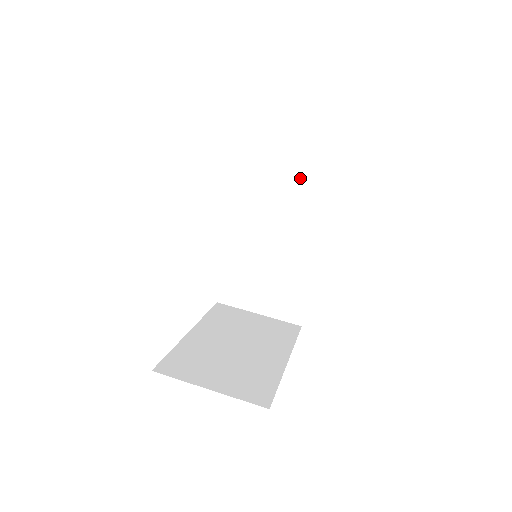
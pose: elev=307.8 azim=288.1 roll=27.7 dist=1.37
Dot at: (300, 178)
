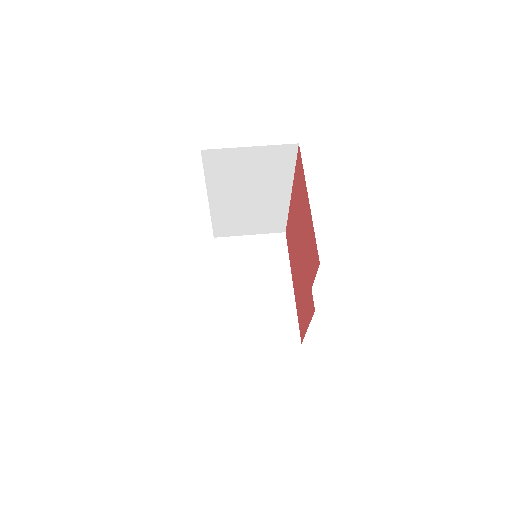
Dot at: (263, 163)
